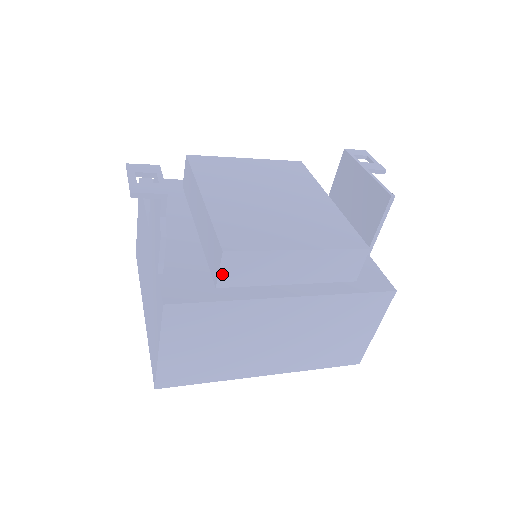
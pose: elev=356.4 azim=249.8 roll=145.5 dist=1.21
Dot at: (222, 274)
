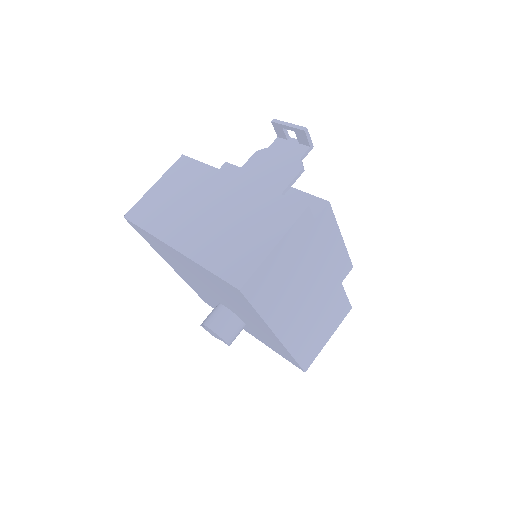
Dot at: (317, 219)
